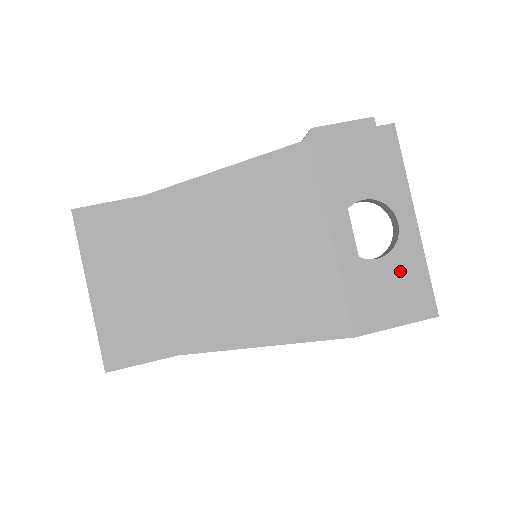
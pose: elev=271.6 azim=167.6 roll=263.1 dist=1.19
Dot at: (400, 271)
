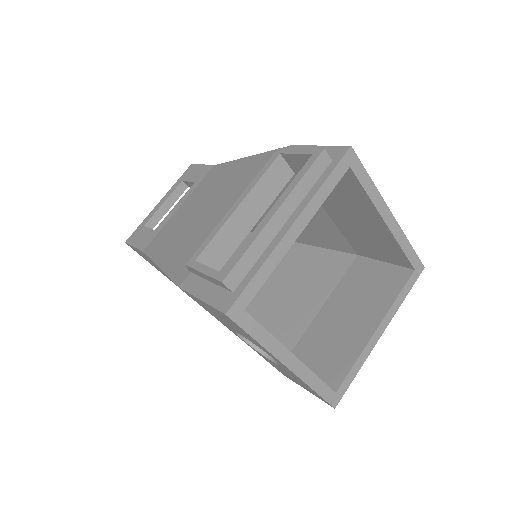
Dot at: (293, 377)
